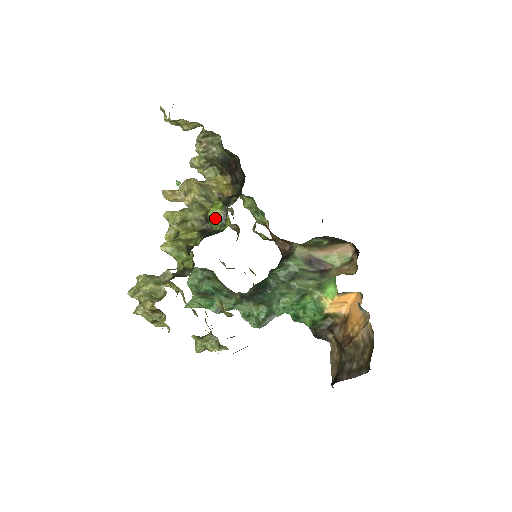
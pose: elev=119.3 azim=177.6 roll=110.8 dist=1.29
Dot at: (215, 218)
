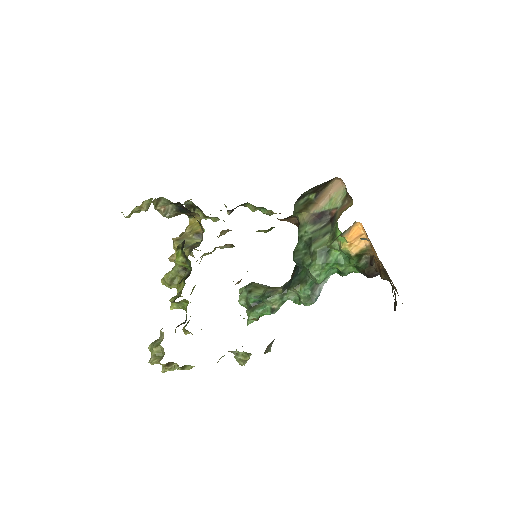
Dot at: (183, 264)
